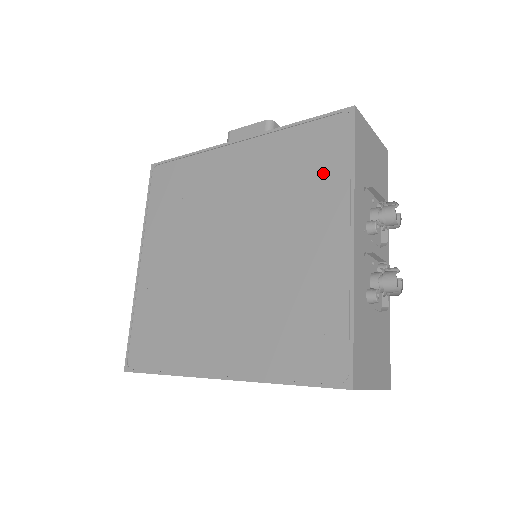
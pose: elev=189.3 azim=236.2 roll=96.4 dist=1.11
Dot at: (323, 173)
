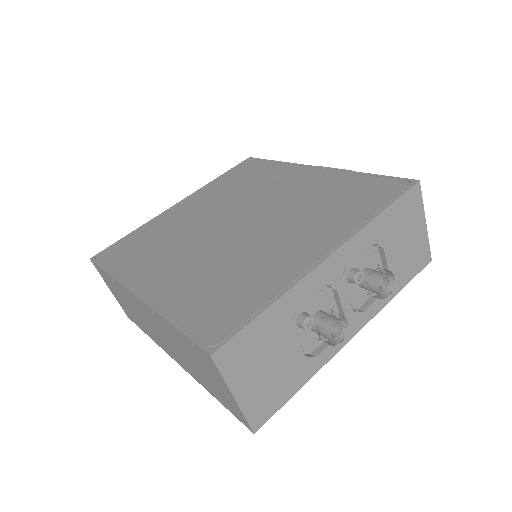
Dot at: (352, 209)
